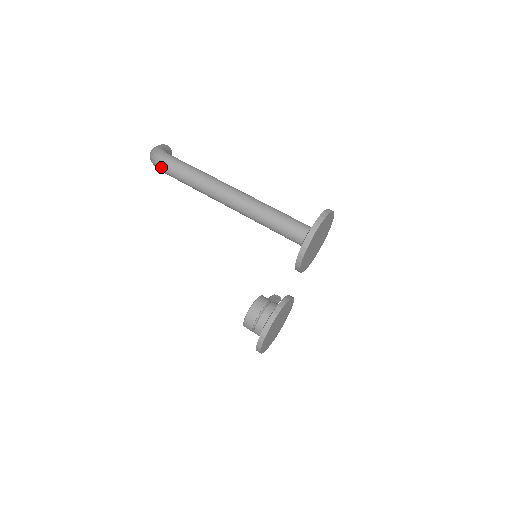
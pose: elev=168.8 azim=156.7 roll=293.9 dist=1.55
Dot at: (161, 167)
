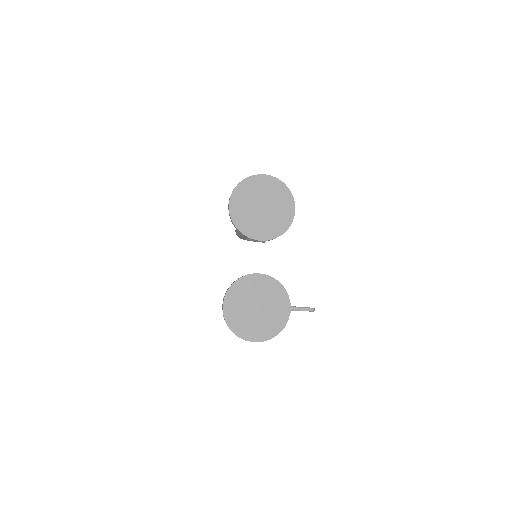
Dot at: (236, 234)
